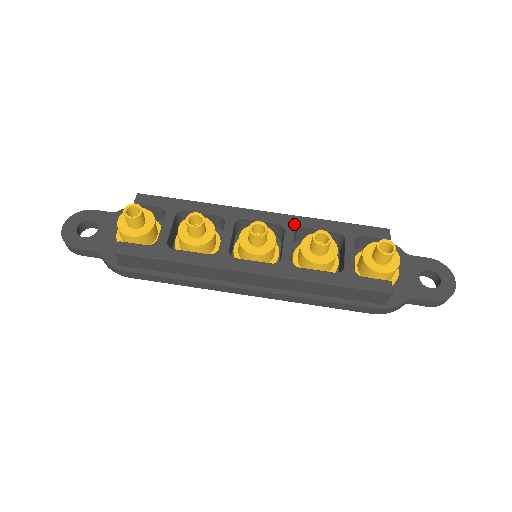
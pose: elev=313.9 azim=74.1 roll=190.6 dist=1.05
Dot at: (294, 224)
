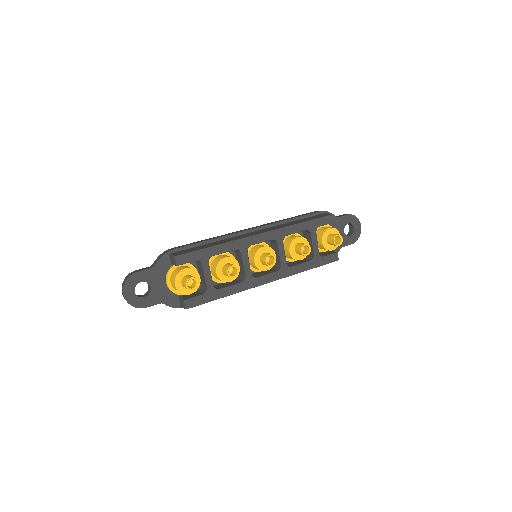
Dot at: (282, 236)
